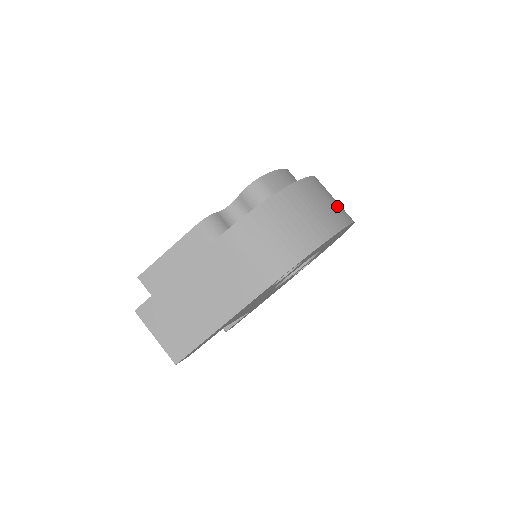
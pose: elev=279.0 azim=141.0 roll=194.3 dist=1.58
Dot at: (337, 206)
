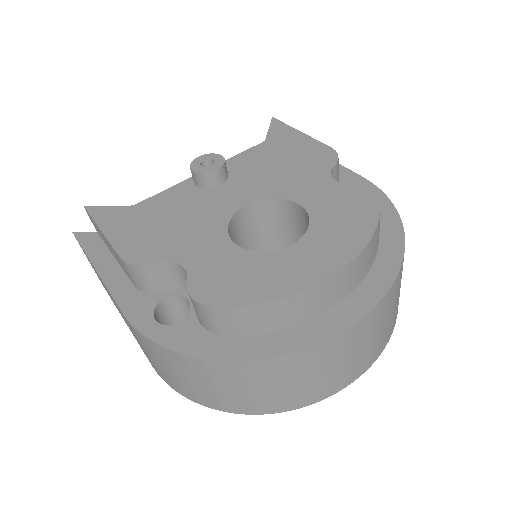
Dot at: (312, 386)
